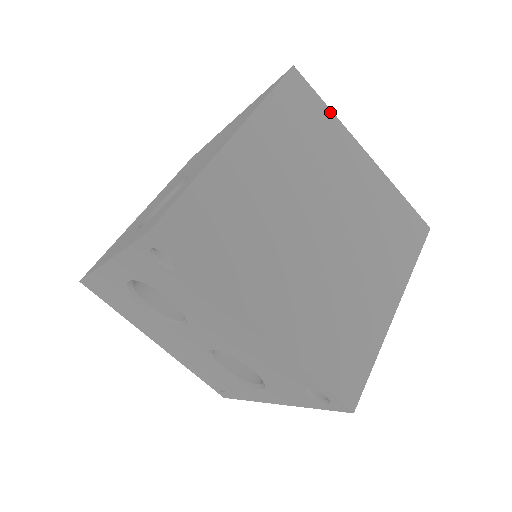
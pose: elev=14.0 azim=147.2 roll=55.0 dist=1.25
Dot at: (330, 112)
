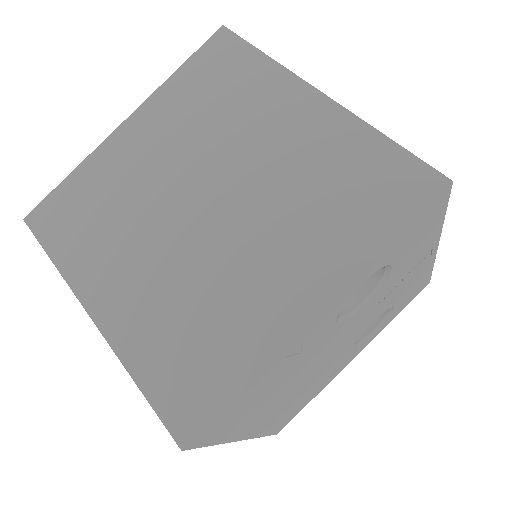
Dot at: (265, 58)
